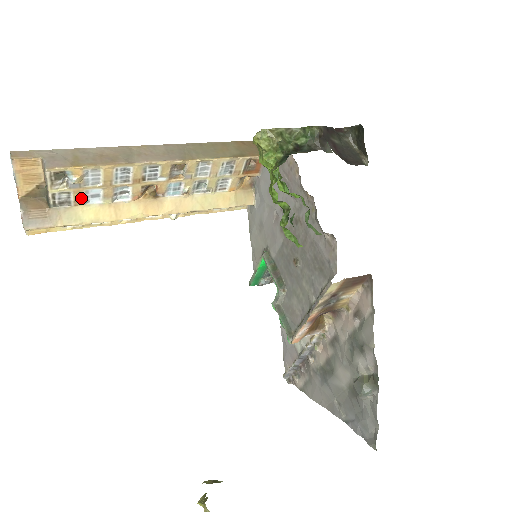
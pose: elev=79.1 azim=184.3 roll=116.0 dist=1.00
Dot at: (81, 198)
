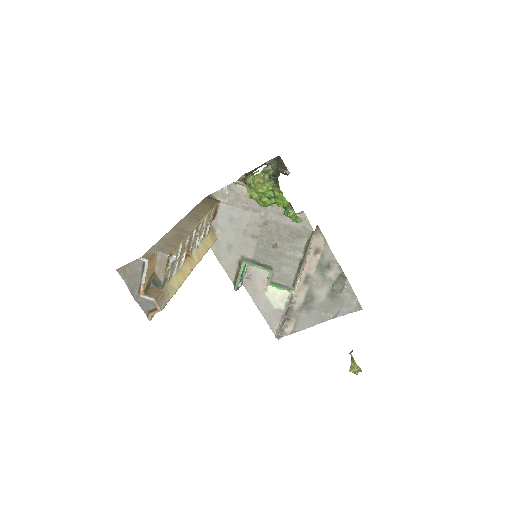
Dot at: (171, 273)
